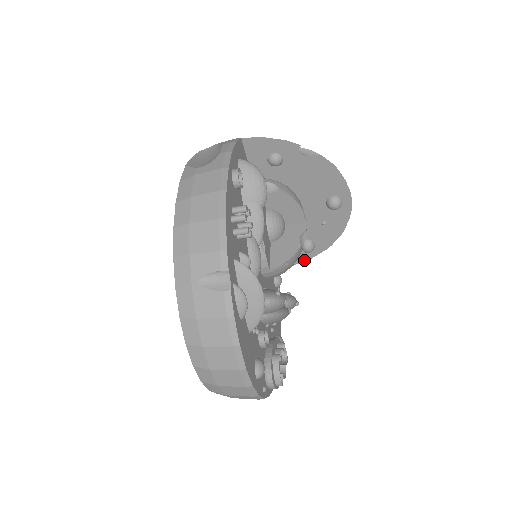
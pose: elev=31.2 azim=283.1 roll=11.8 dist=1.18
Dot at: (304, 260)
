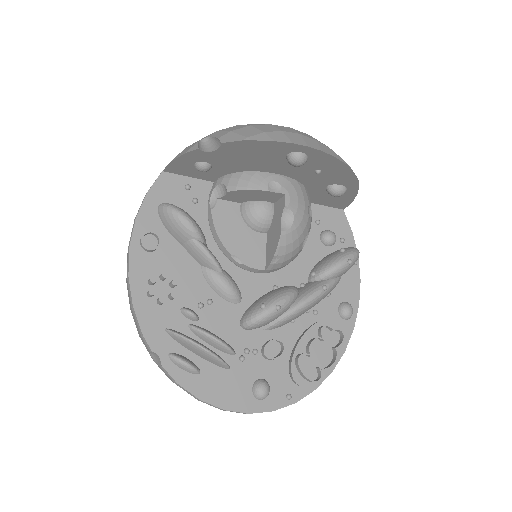
Dot at: (354, 196)
